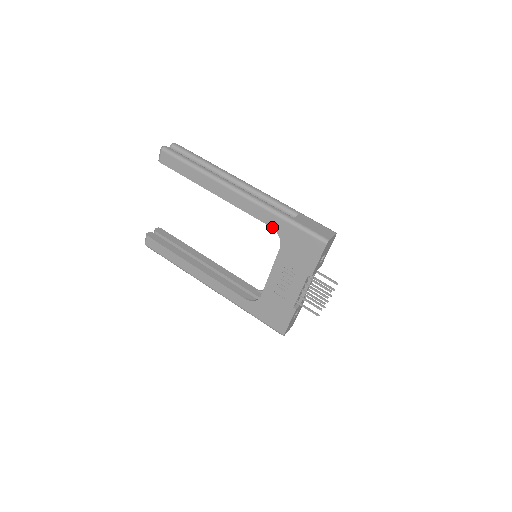
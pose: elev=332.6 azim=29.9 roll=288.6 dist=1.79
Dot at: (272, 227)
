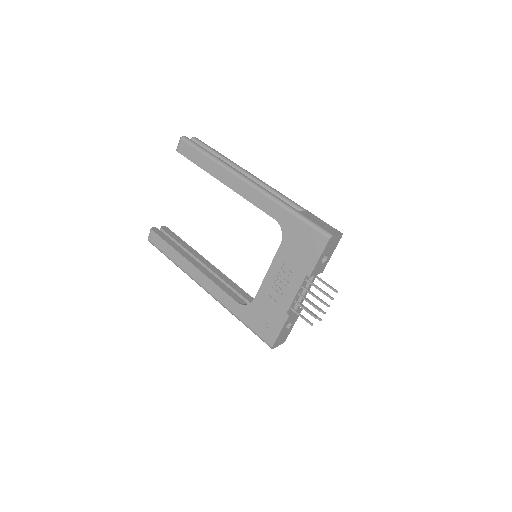
Dot at: (276, 219)
